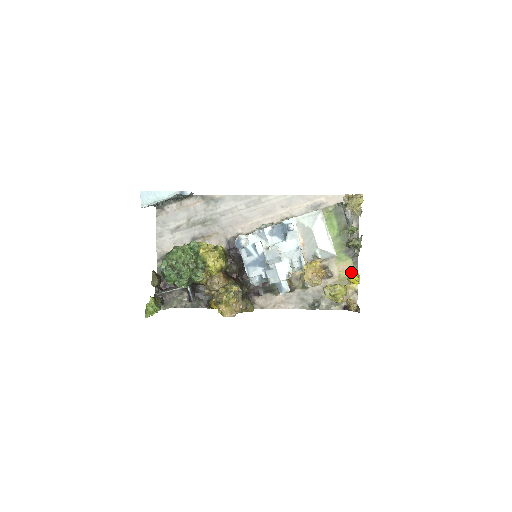
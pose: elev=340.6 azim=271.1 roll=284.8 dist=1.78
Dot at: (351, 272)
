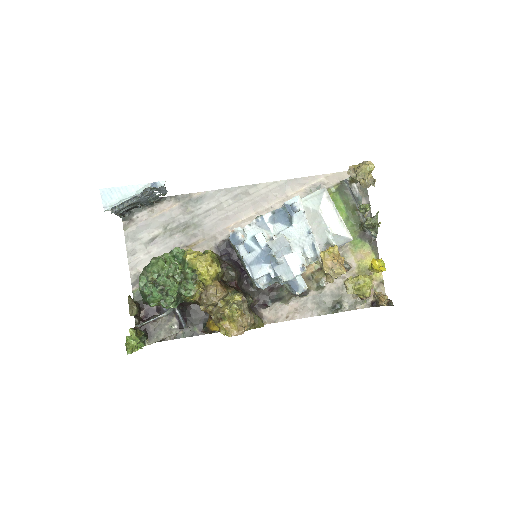
Dot at: (373, 258)
